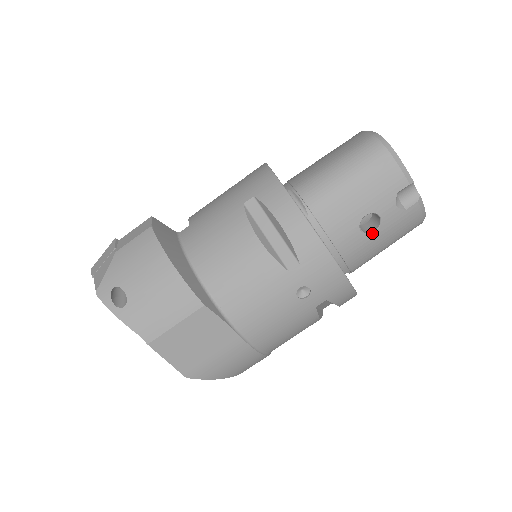
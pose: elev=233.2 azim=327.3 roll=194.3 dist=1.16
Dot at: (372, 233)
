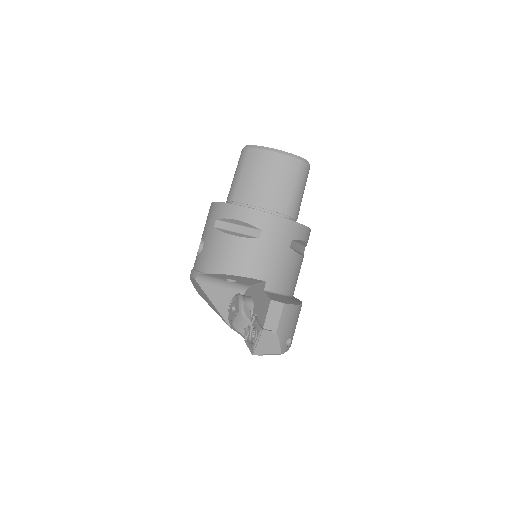
Dot at: occluded
